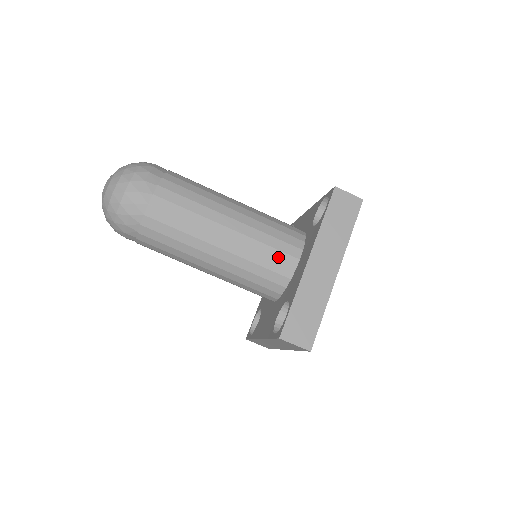
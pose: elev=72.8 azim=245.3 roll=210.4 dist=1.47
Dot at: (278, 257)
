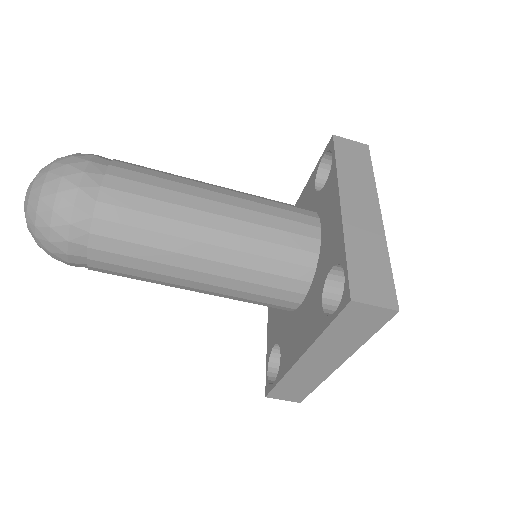
Dot at: (294, 228)
